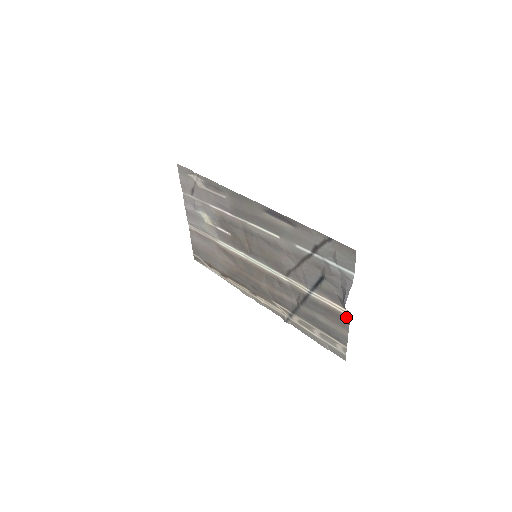
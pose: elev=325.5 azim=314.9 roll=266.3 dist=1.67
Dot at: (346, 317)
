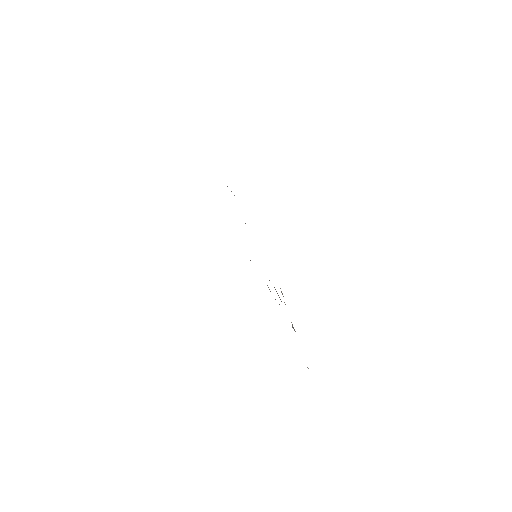
Dot at: occluded
